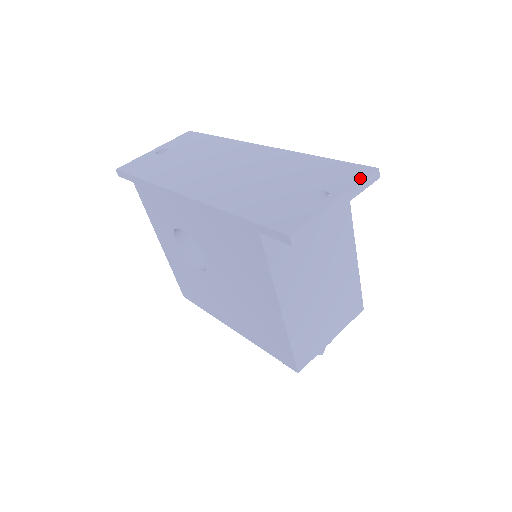
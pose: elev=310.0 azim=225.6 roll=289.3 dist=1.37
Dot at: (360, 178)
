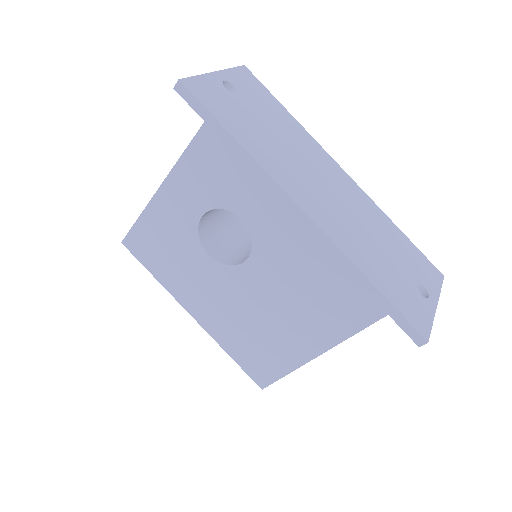
Dot at: (439, 283)
